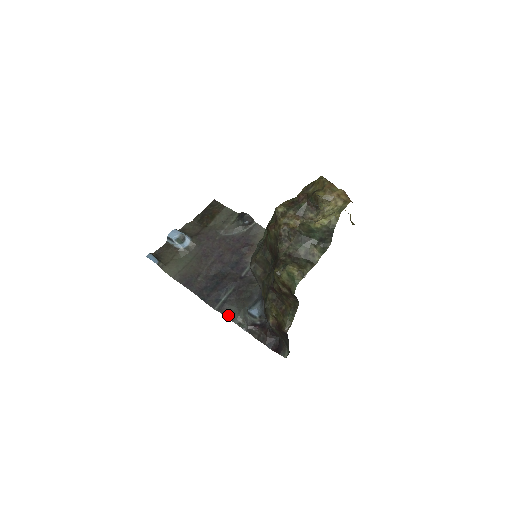
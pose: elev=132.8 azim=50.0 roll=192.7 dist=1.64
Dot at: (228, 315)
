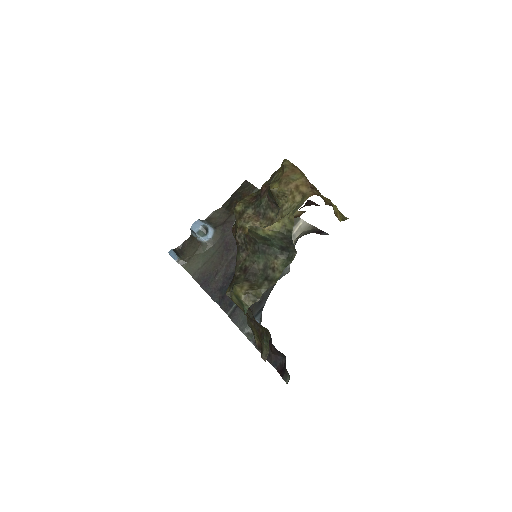
Dot at: (237, 323)
